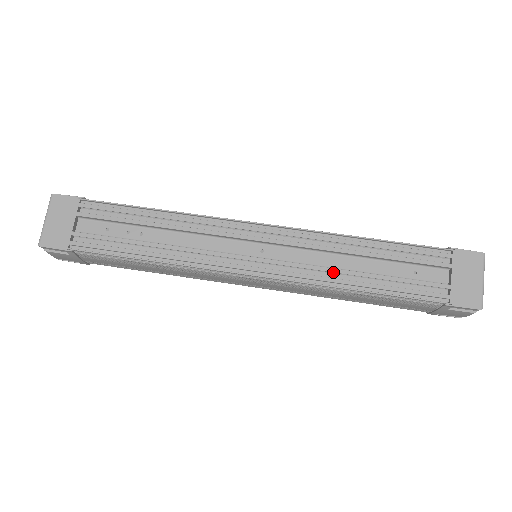
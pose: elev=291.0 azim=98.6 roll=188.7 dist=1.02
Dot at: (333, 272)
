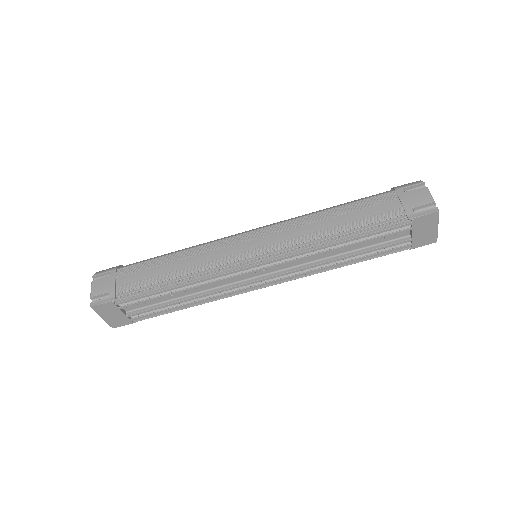
Dot at: (322, 265)
